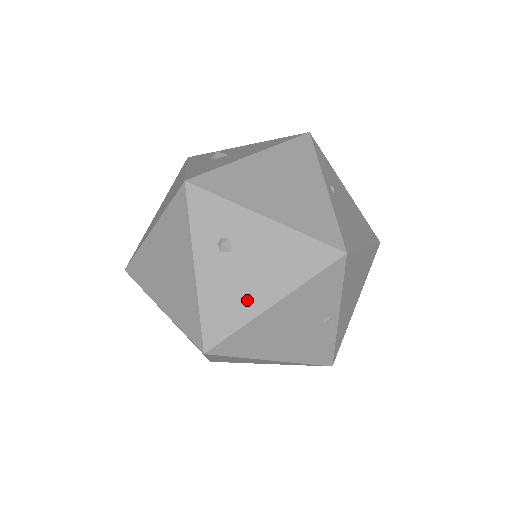
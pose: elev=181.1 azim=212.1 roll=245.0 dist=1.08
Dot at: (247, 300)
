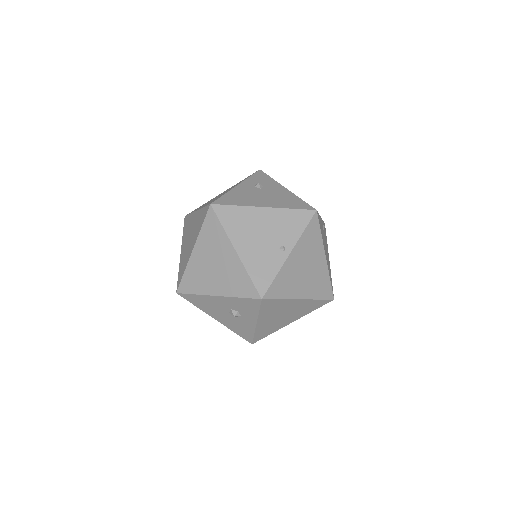
Dot at: (252, 201)
